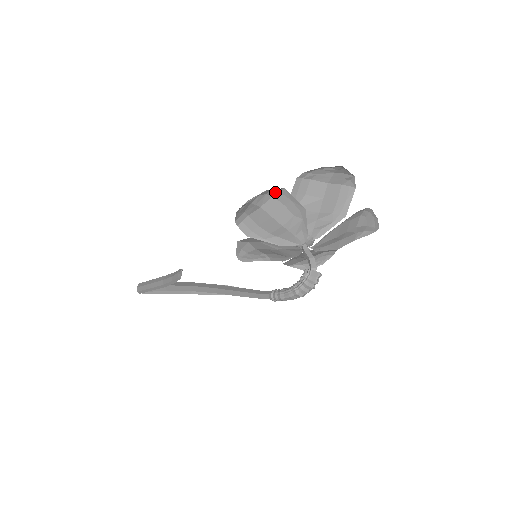
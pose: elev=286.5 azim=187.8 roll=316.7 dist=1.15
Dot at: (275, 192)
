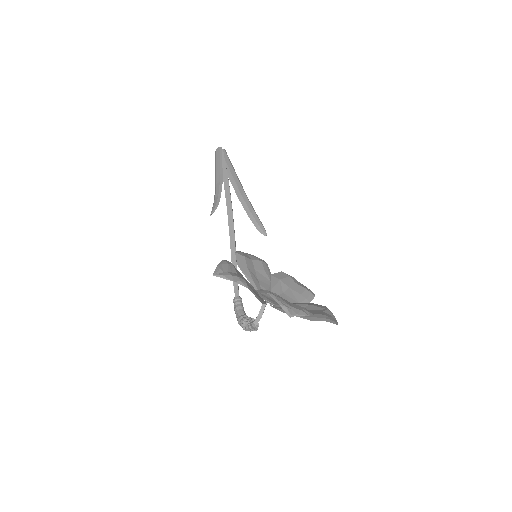
Dot at: (245, 282)
